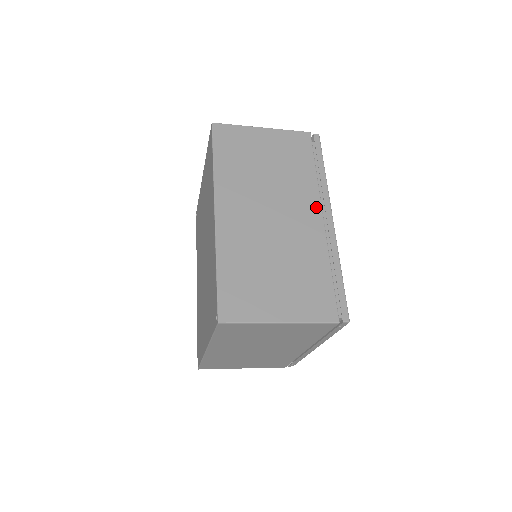
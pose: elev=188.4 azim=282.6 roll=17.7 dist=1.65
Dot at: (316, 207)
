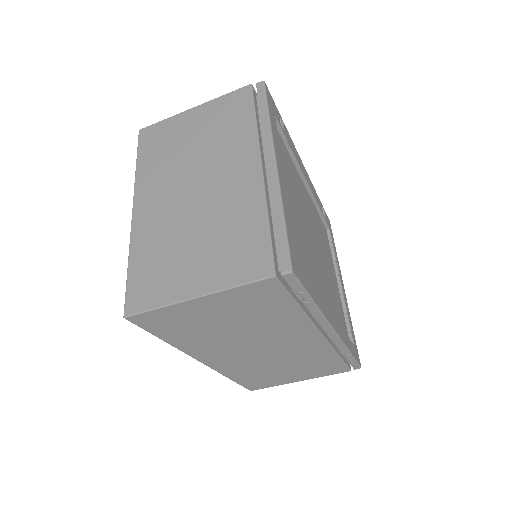
Dot at: occluded
